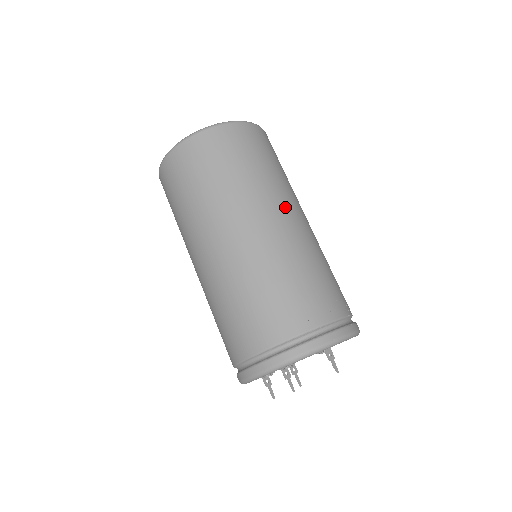
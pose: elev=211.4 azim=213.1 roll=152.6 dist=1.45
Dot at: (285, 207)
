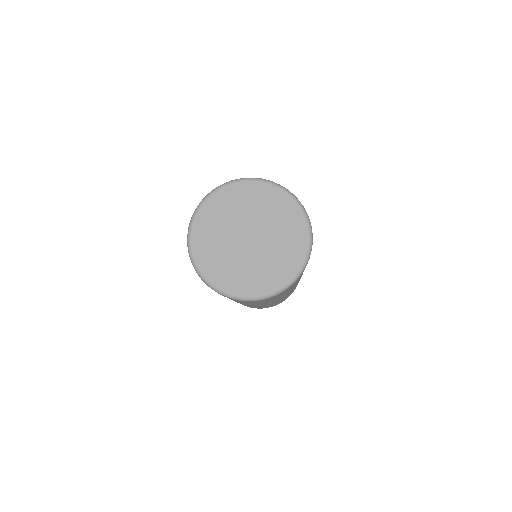
Dot at: occluded
